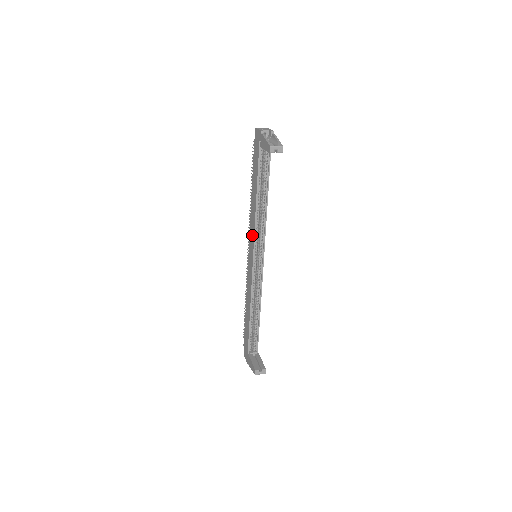
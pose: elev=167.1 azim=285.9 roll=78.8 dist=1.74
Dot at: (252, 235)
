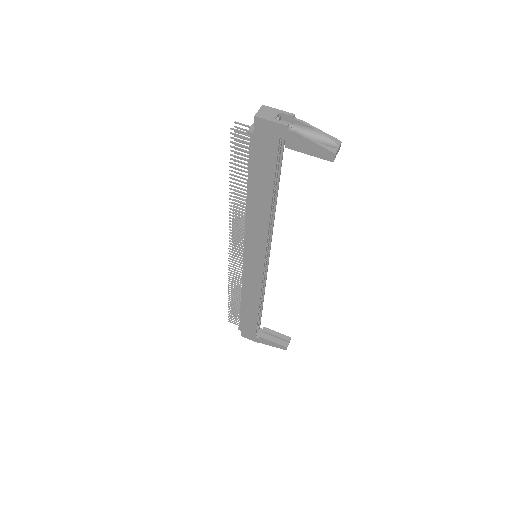
Dot at: (258, 243)
